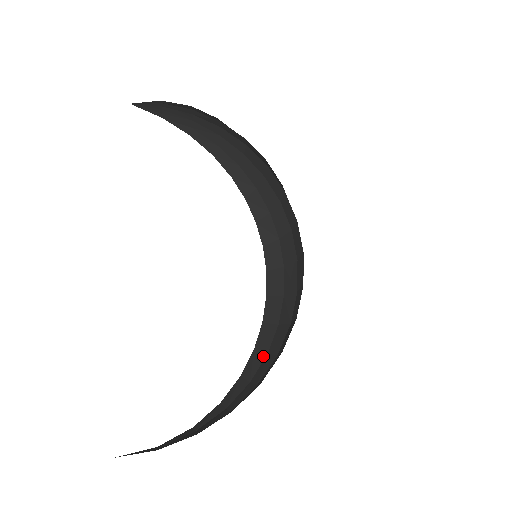
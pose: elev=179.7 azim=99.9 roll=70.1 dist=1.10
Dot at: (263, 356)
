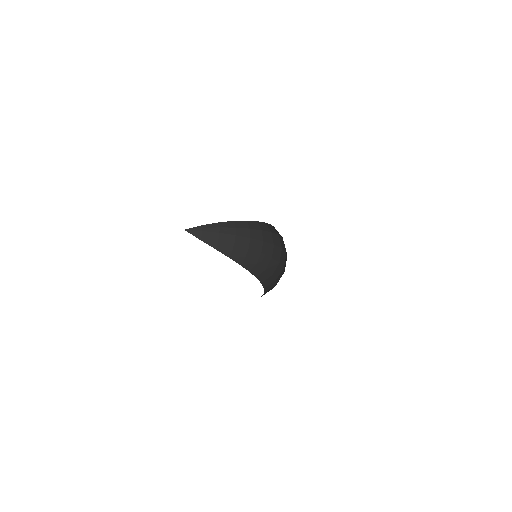
Dot at: occluded
